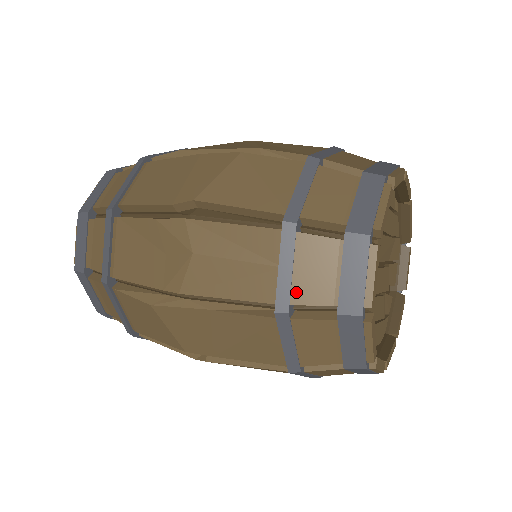
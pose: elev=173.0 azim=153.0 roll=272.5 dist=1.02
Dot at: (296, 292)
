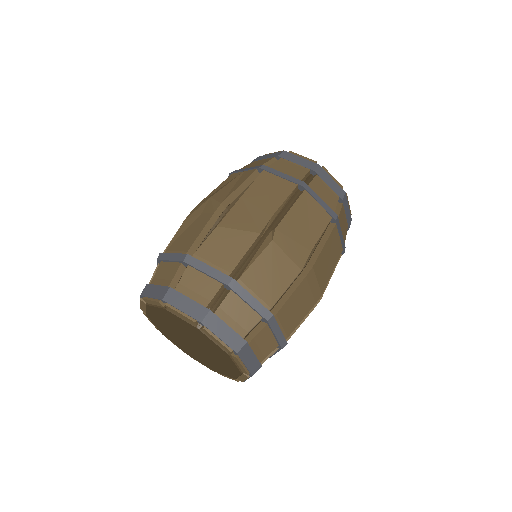
Dot at: occluded
